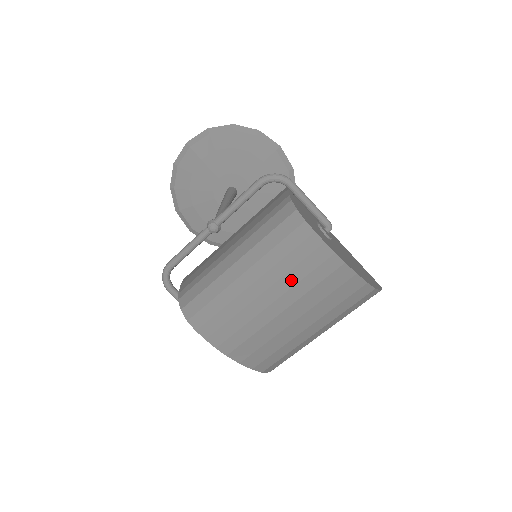
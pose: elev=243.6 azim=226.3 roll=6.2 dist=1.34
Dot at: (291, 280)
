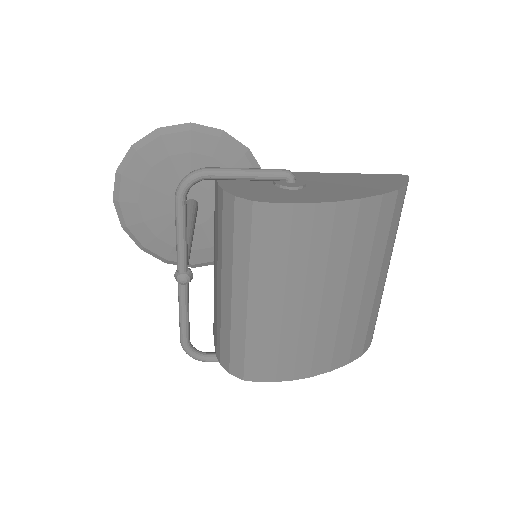
Dot at: (298, 267)
